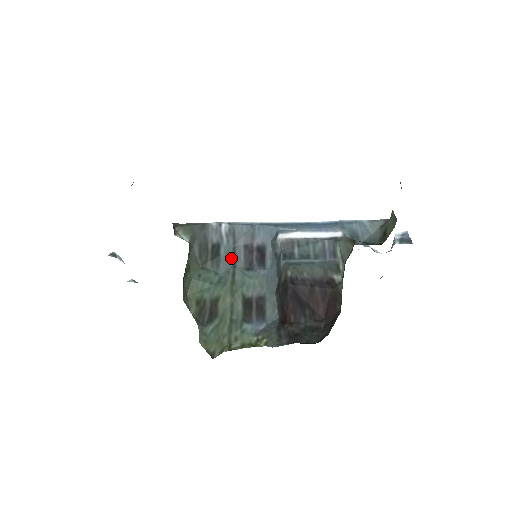
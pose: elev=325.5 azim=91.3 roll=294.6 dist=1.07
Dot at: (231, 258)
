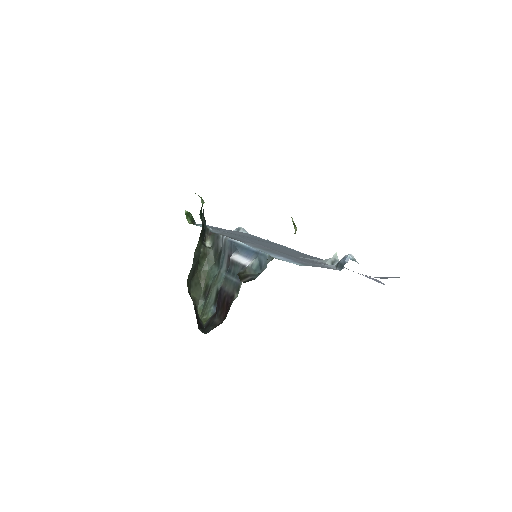
Dot at: (221, 262)
